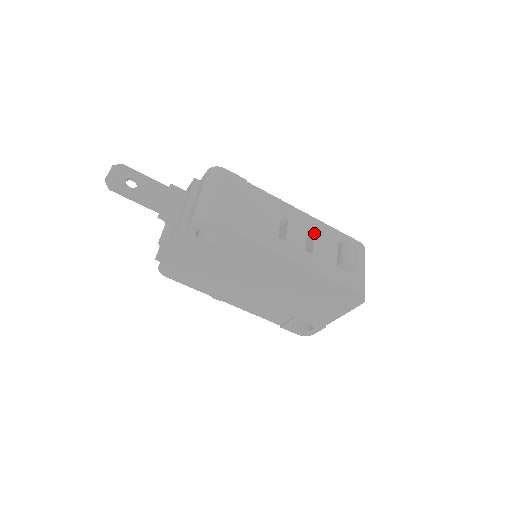
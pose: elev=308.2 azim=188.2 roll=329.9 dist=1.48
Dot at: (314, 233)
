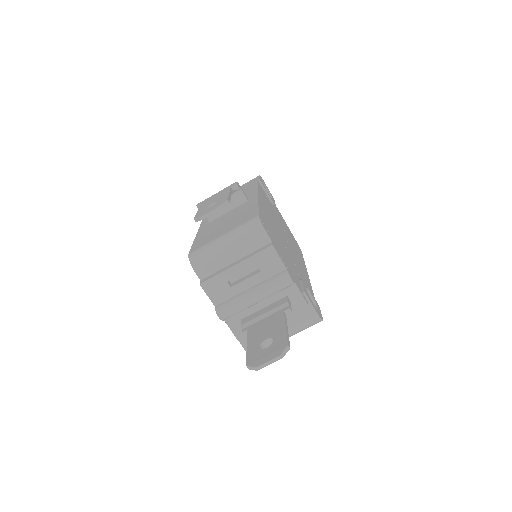
Dot at: occluded
